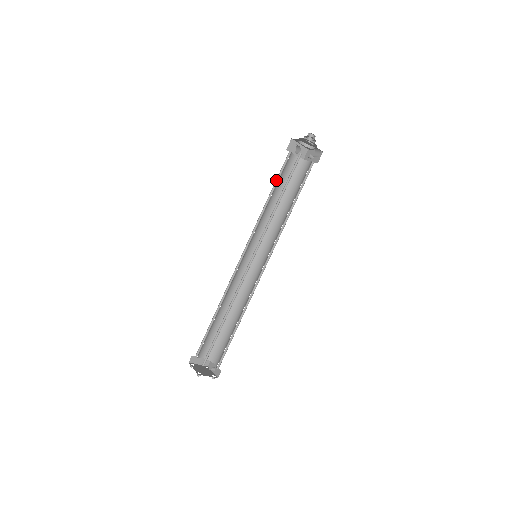
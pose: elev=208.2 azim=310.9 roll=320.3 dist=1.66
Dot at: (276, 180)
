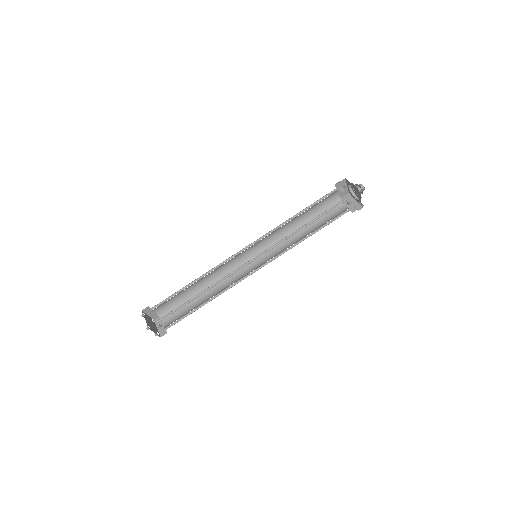
Dot at: (311, 204)
